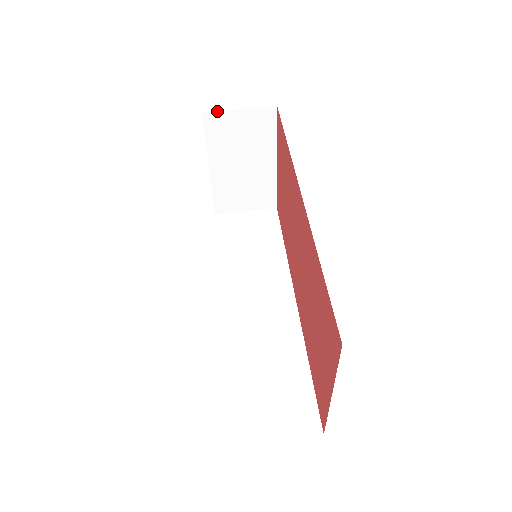
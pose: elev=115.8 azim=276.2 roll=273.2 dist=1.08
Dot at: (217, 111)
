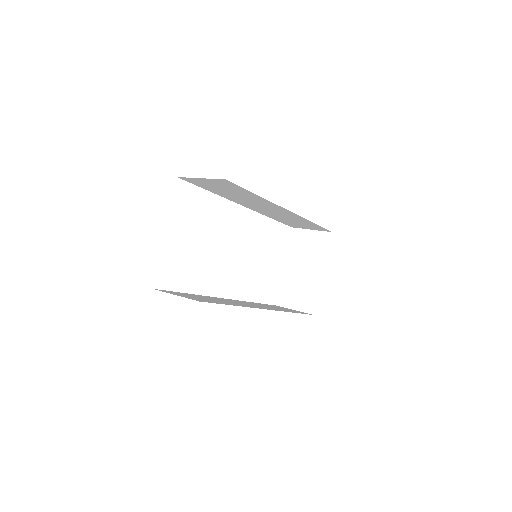
Dot at: (300, 228)
